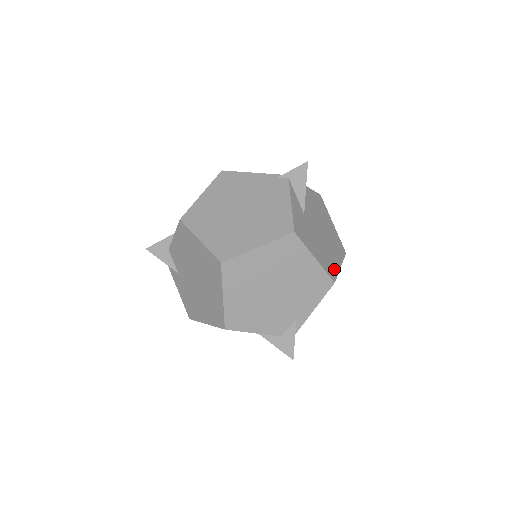
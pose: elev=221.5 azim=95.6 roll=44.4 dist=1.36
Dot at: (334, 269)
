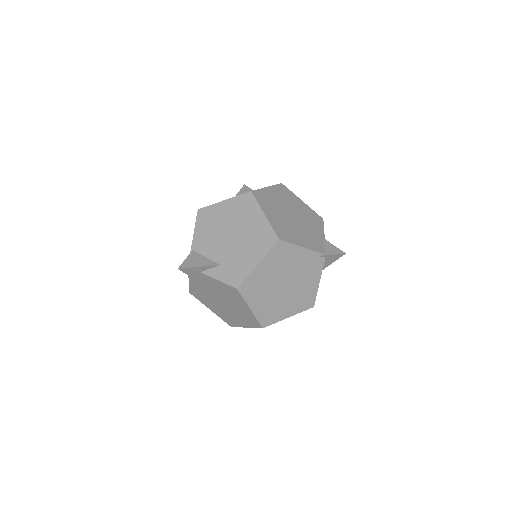
Dot at: occluded
